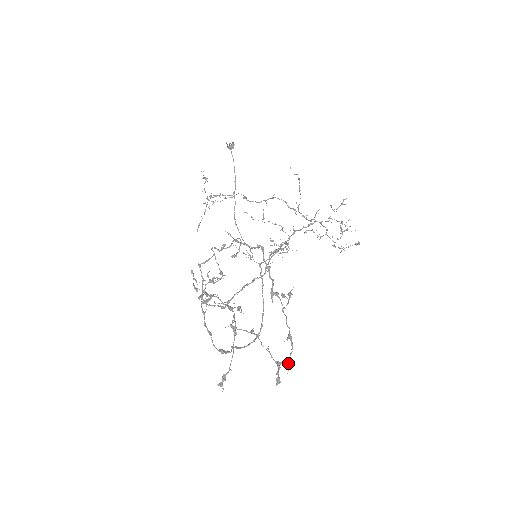
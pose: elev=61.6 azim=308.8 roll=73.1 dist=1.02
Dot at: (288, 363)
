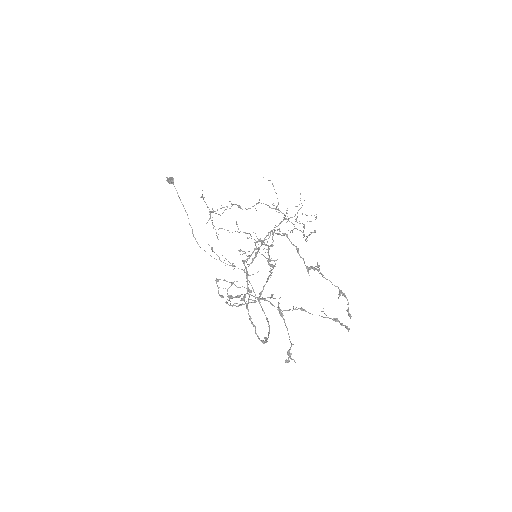
Dot at: occluded
